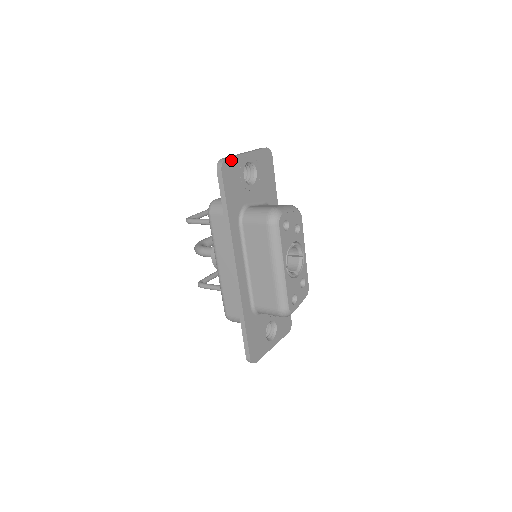
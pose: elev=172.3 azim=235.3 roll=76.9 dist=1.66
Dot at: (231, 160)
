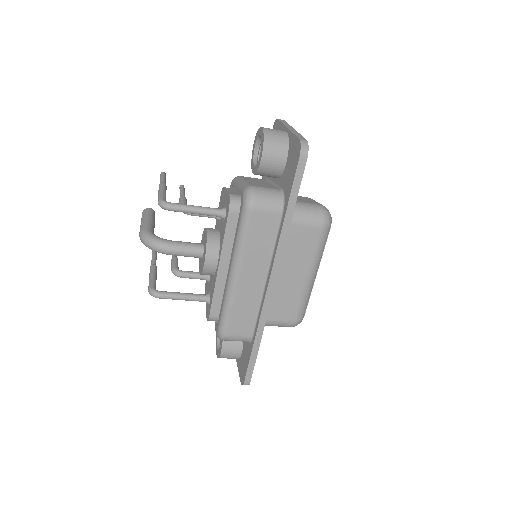
Dot at: occluded
